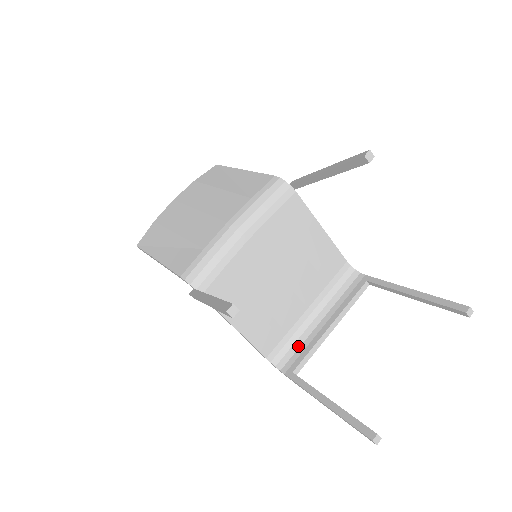
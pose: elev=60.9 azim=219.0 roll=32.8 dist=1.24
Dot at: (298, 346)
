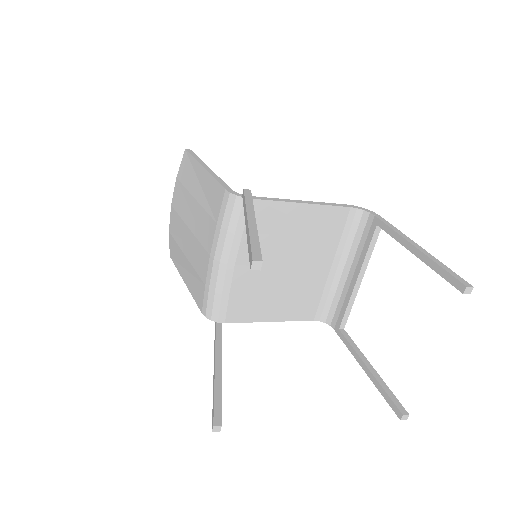
Dot at: (337, 302)
